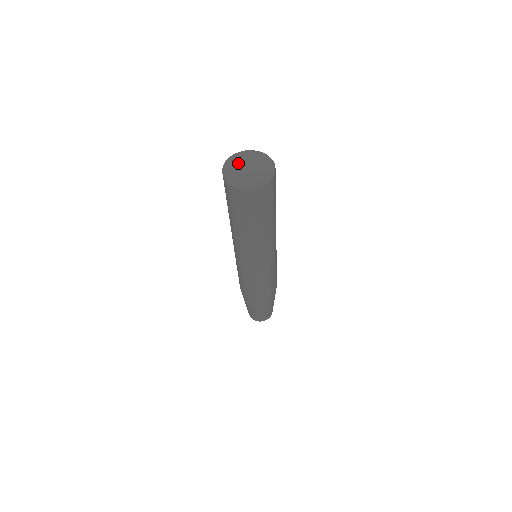
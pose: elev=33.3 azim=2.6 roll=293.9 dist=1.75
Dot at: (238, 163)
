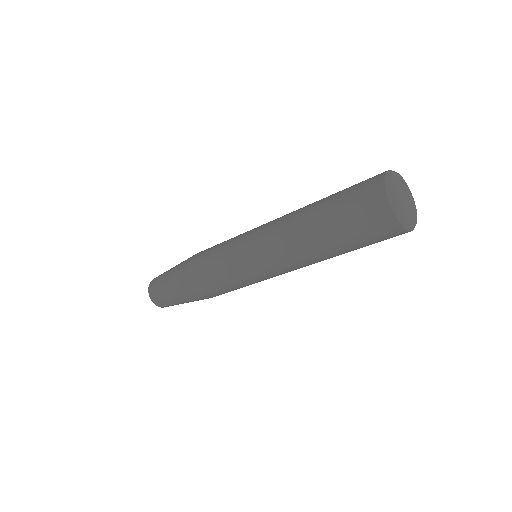
Dot at: (401, 186)
